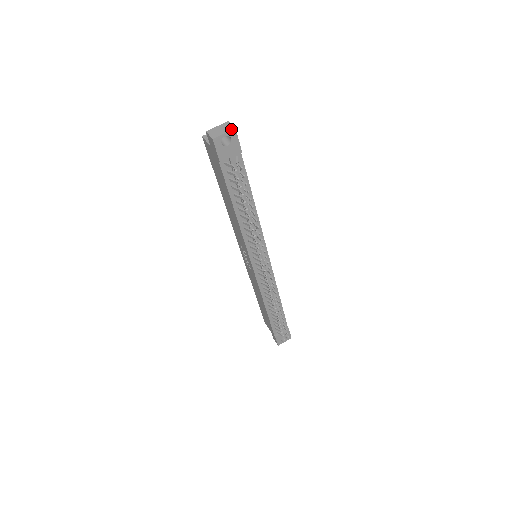
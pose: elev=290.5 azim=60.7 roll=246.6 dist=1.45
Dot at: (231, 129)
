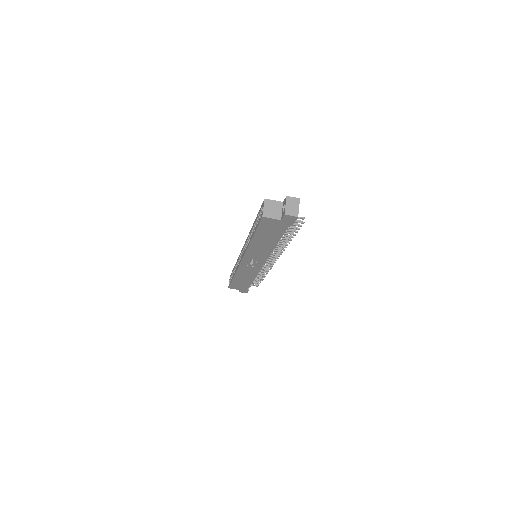
Dot at: (299, 201)
